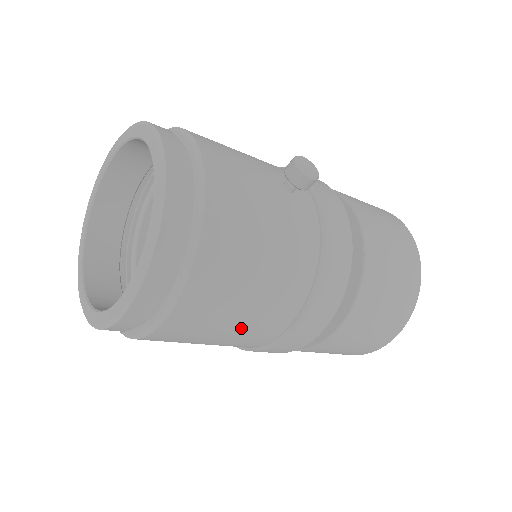
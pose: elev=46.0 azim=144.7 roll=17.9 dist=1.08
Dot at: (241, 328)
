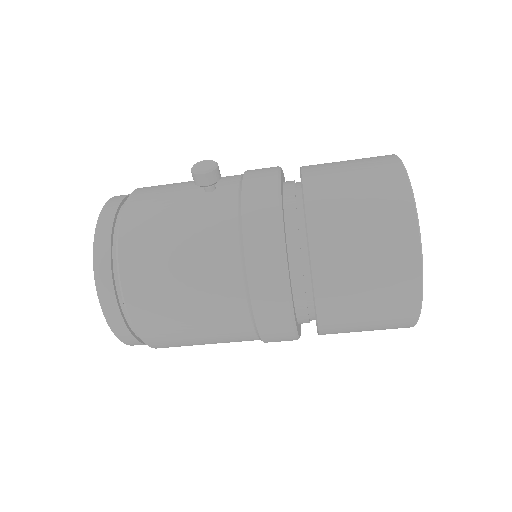
Dot at: (202, 317)
